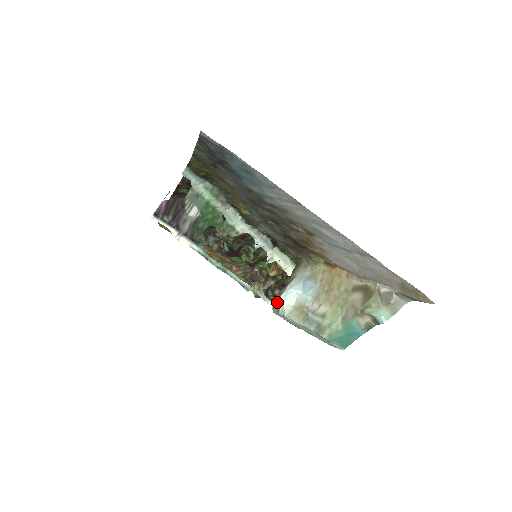
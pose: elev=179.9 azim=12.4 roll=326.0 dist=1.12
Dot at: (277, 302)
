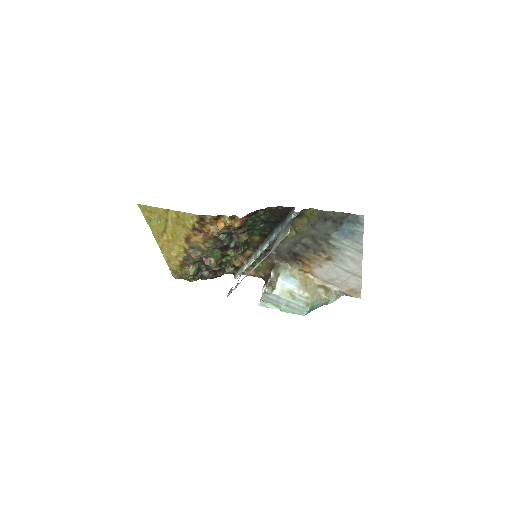
Dot at: (275, 287)
